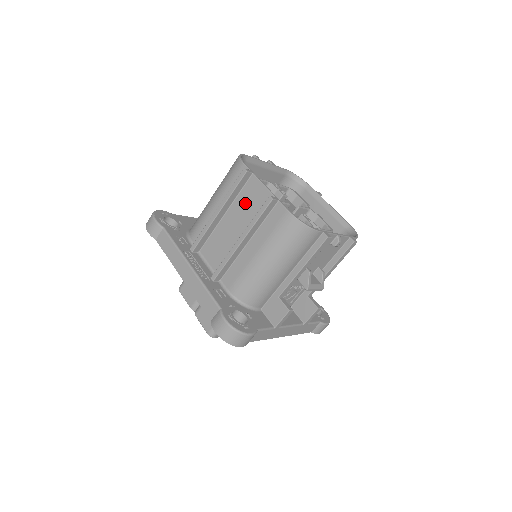
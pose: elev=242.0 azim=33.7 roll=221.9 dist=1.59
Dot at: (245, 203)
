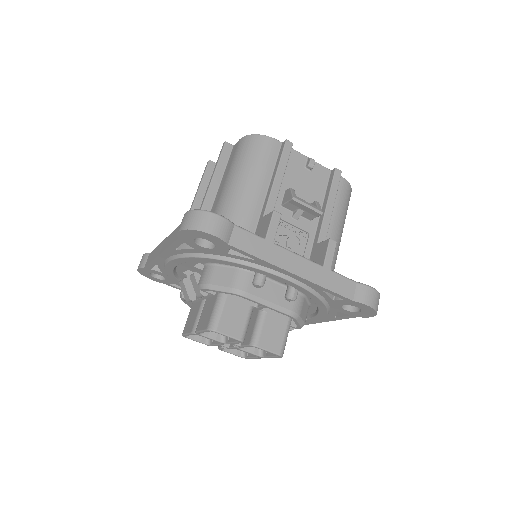
Dot at: occluded
